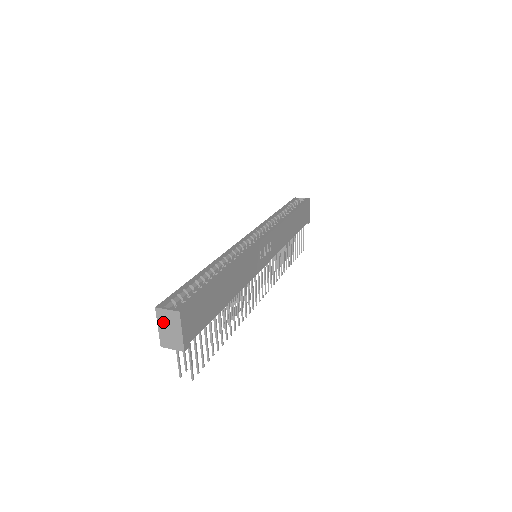
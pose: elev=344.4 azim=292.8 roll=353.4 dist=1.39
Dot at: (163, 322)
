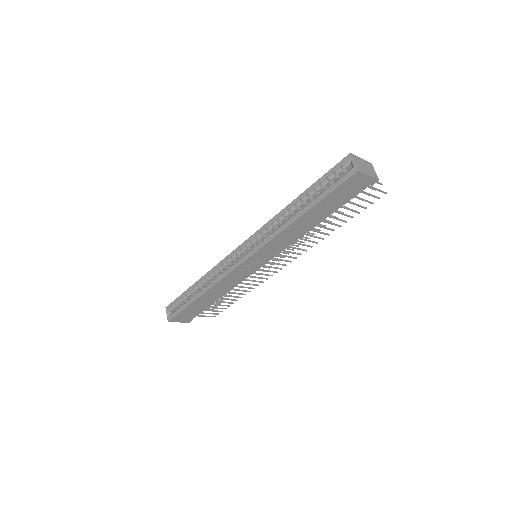
Dot at: occluded
